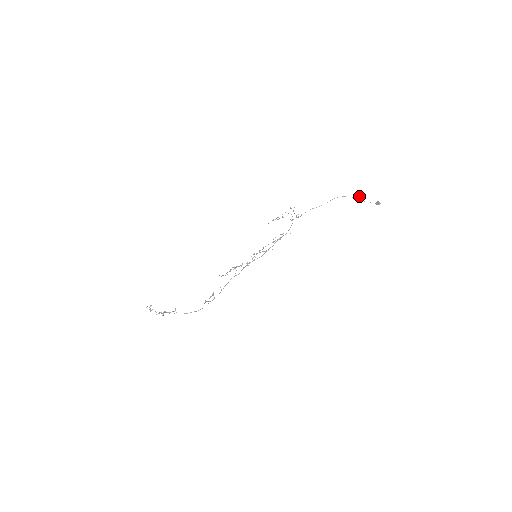
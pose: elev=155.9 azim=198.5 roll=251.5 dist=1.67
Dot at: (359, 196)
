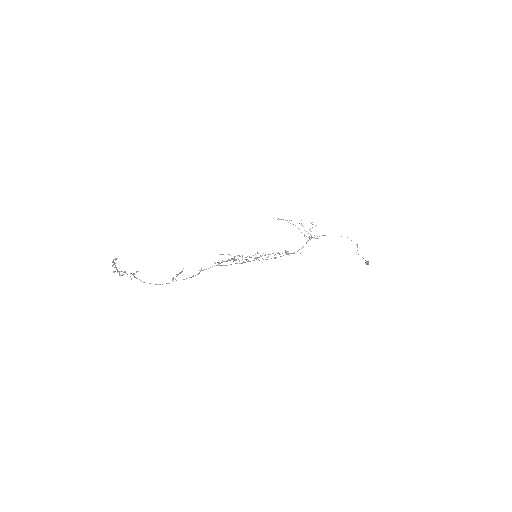
Dot at: (357, 245)
